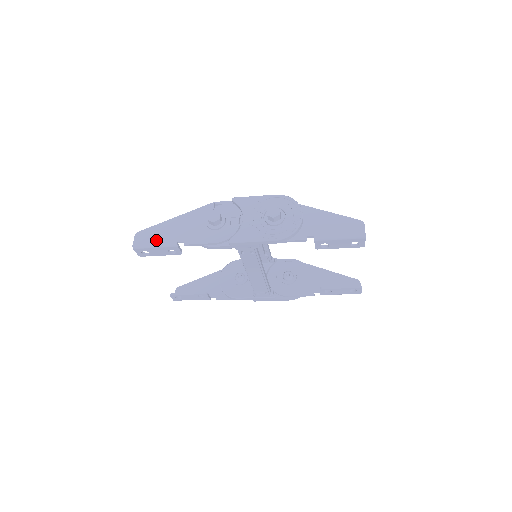
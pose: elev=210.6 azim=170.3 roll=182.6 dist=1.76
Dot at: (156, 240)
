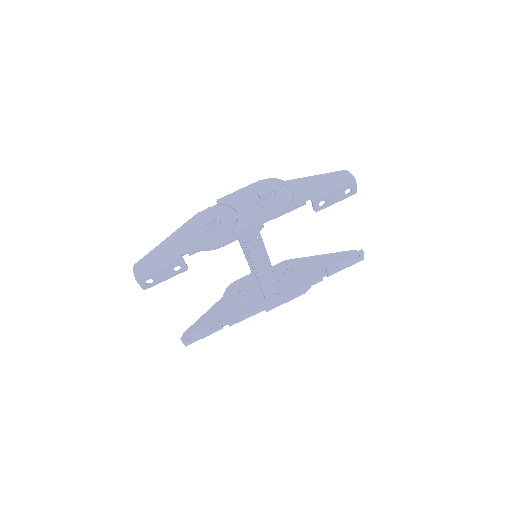
Dot at: (157, 262)
